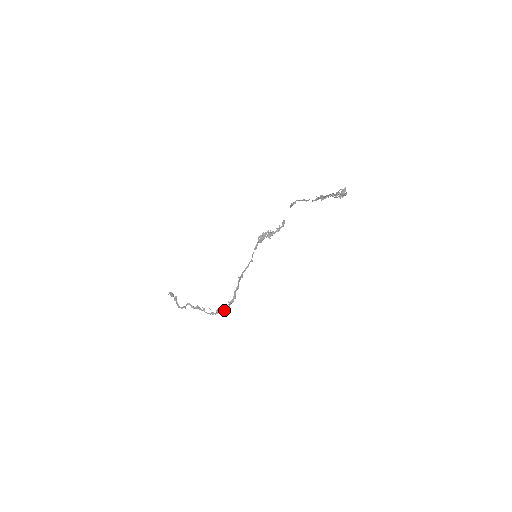
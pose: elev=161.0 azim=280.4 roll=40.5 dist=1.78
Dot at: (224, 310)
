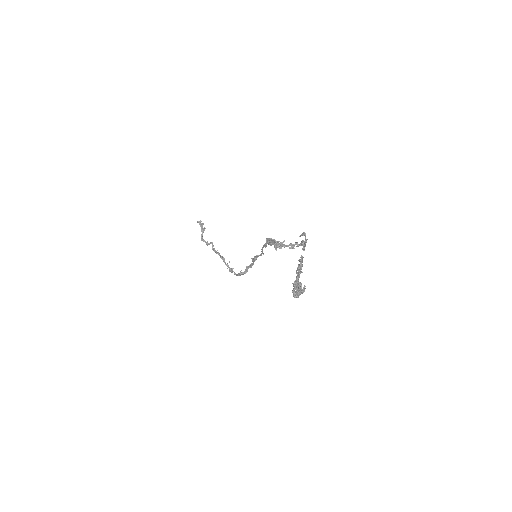
Dot at: (236, 274)
